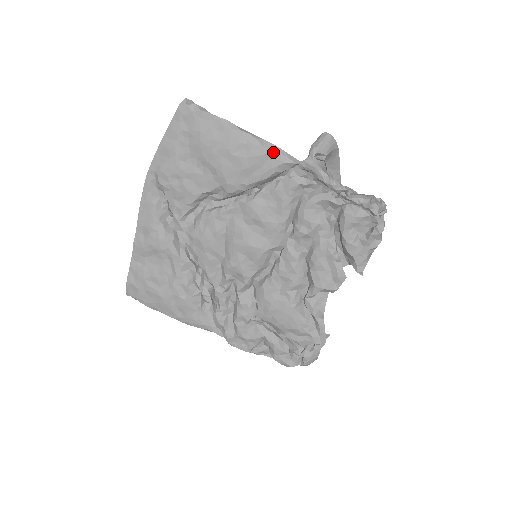
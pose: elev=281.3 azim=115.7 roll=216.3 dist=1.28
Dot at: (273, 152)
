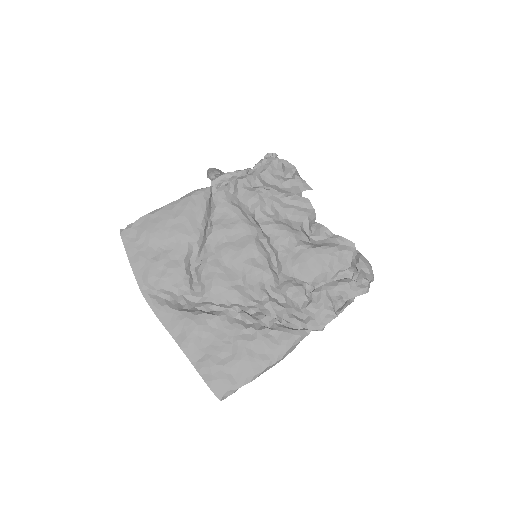
Dot at: (193, 194)
